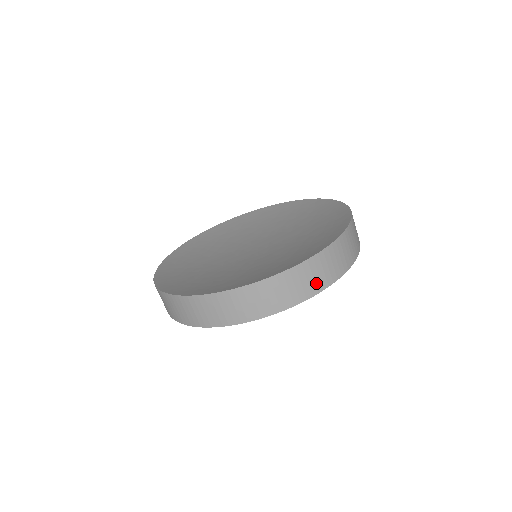
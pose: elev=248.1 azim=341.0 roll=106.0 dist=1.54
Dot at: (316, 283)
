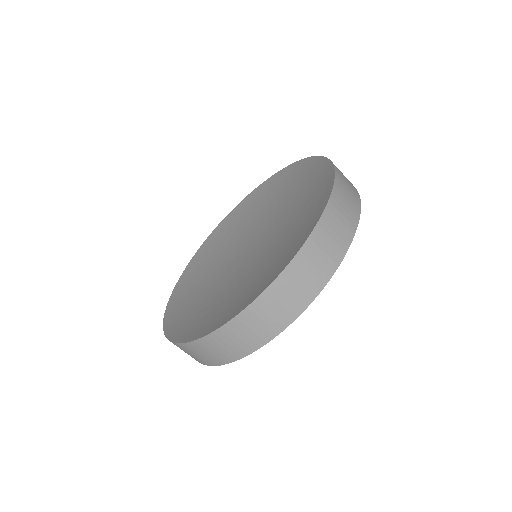
Dot at: (312, 283)
